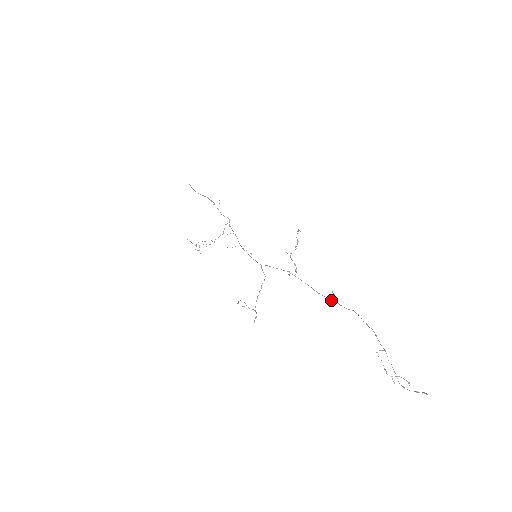
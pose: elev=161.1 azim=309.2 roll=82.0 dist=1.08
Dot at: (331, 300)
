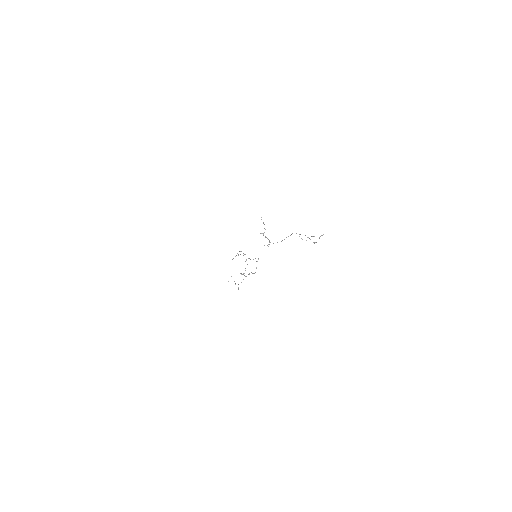
Dot at: occluded
